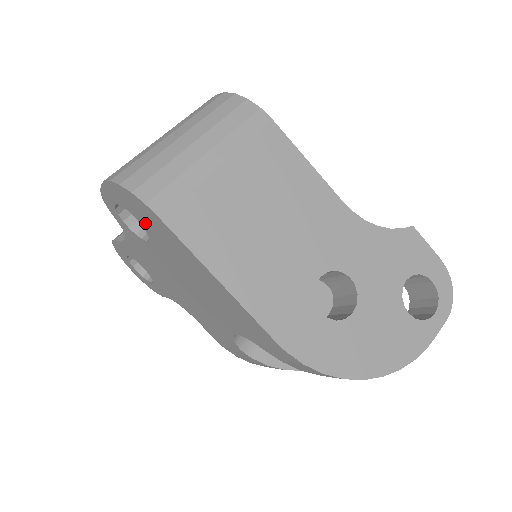
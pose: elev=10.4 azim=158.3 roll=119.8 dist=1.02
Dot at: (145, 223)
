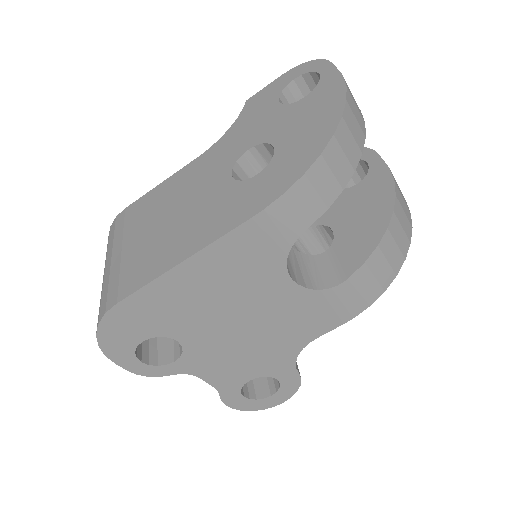
Dot at: (143, 330)
